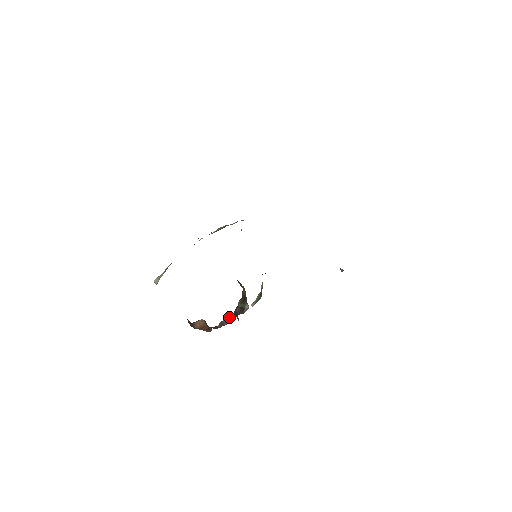
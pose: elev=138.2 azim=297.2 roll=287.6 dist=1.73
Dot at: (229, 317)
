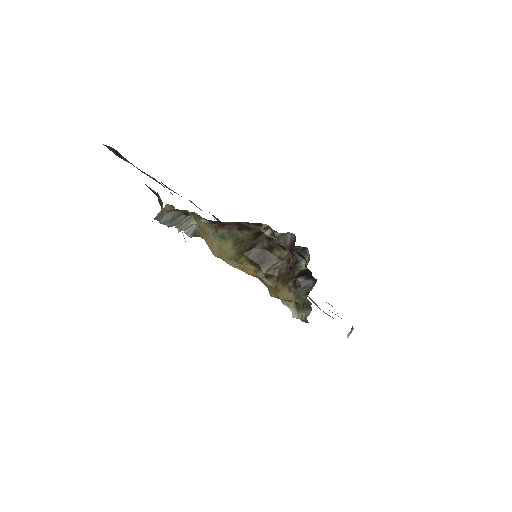
Dot at: occluded
